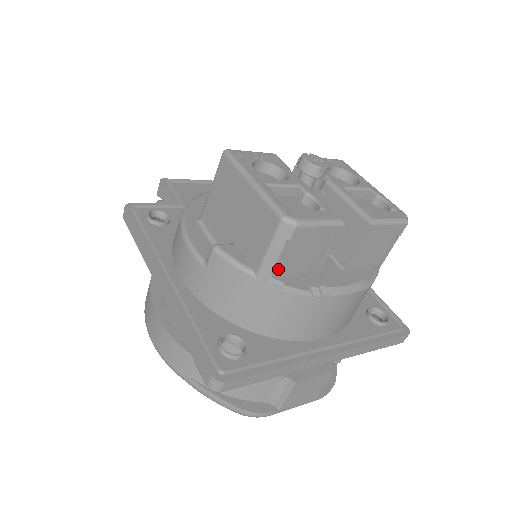
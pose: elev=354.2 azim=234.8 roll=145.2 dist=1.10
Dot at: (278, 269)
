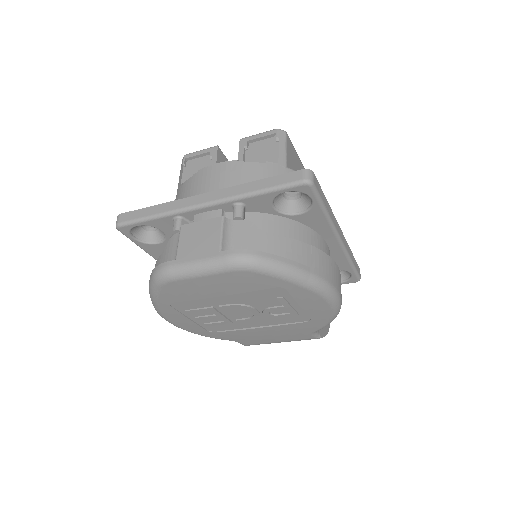
Dot at: occluded
